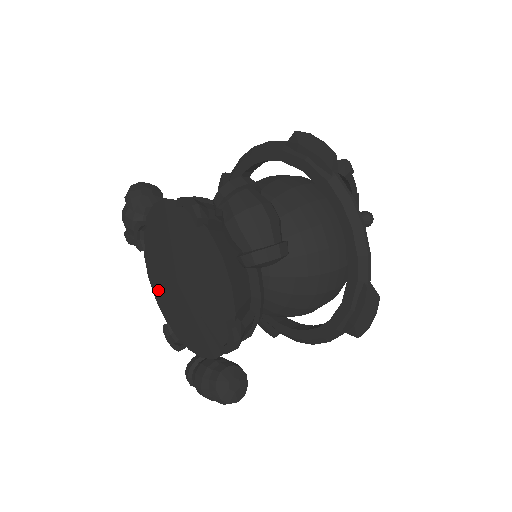
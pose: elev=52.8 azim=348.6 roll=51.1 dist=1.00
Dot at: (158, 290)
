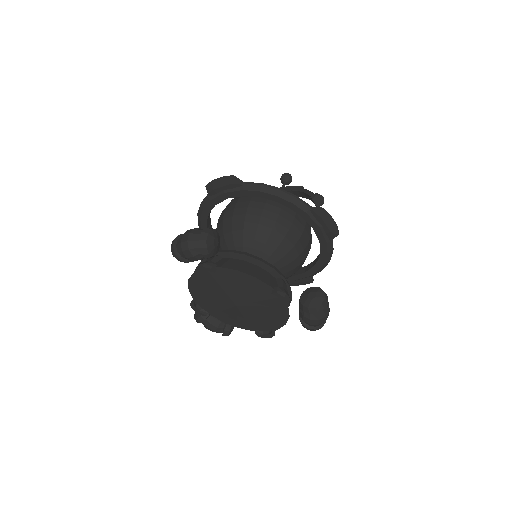
Dot at: (200, 290)
